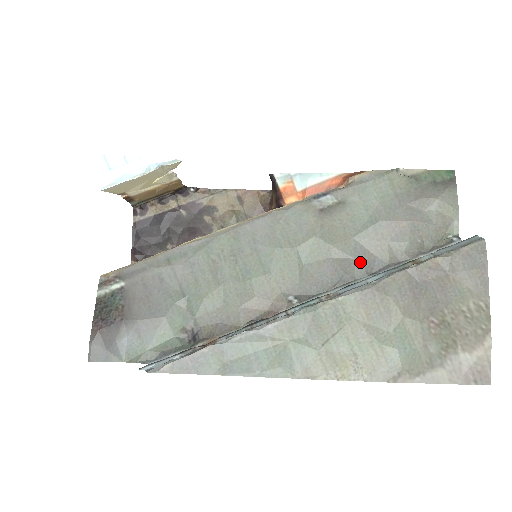
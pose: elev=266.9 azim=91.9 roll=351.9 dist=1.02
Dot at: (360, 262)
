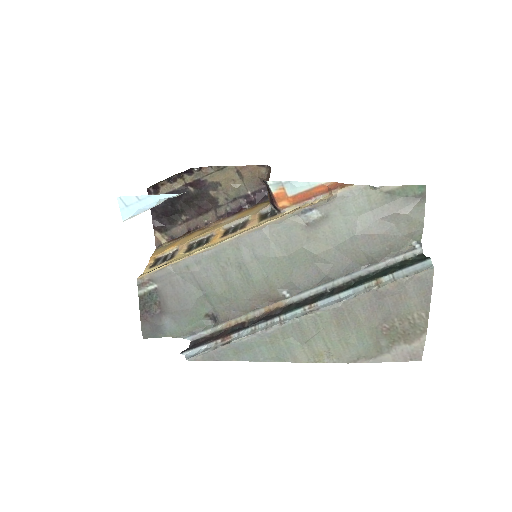
Dot at: (338, 266)
